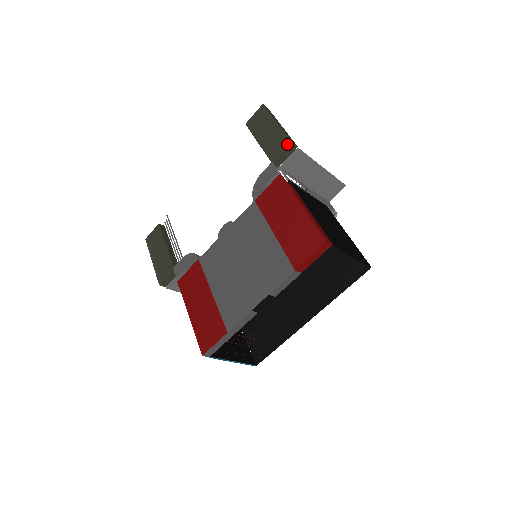
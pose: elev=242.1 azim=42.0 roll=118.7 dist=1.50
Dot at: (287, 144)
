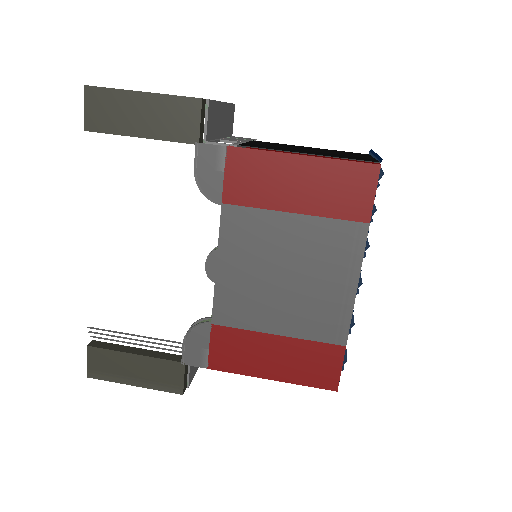
Dot at: (196, 106)
